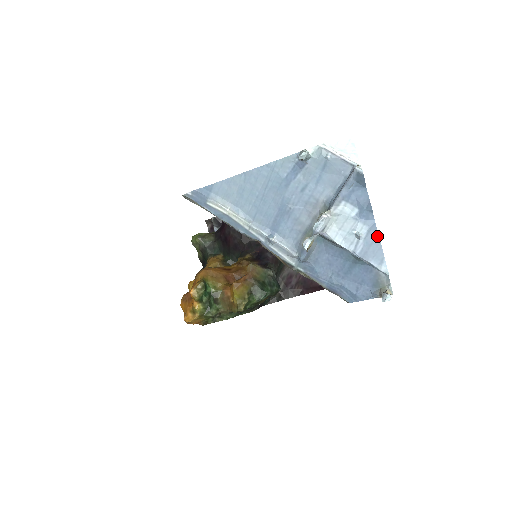
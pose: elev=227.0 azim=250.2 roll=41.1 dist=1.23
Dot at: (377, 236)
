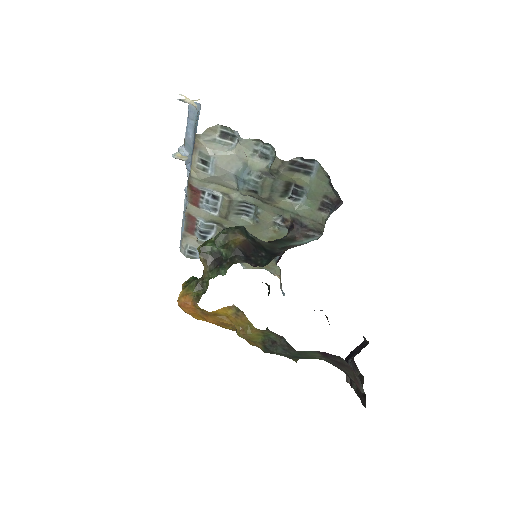
Dot at: occluded
